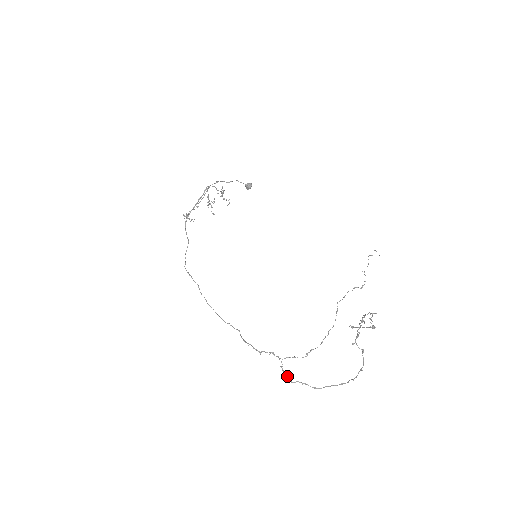
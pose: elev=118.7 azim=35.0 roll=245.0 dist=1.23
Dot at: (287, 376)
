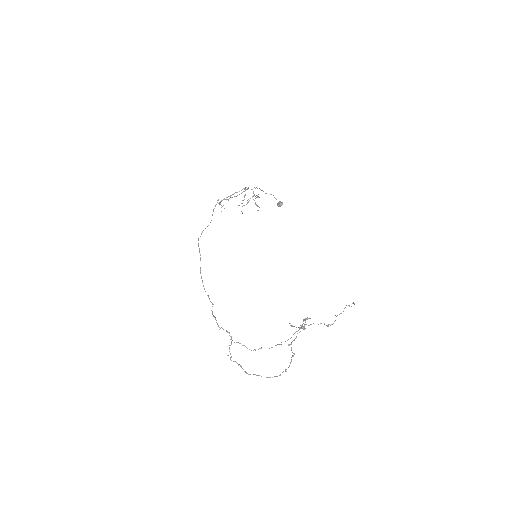
Dot at: (230, 354)
